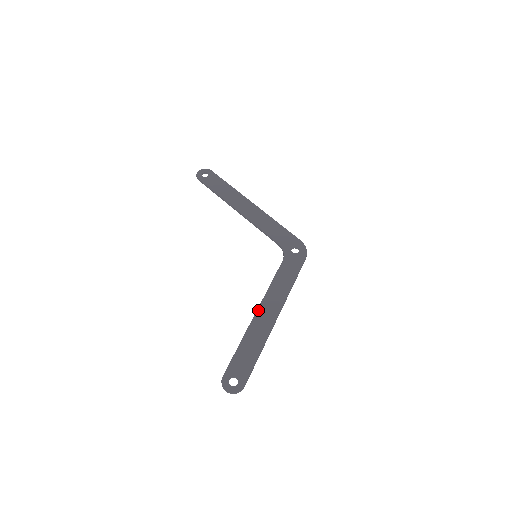
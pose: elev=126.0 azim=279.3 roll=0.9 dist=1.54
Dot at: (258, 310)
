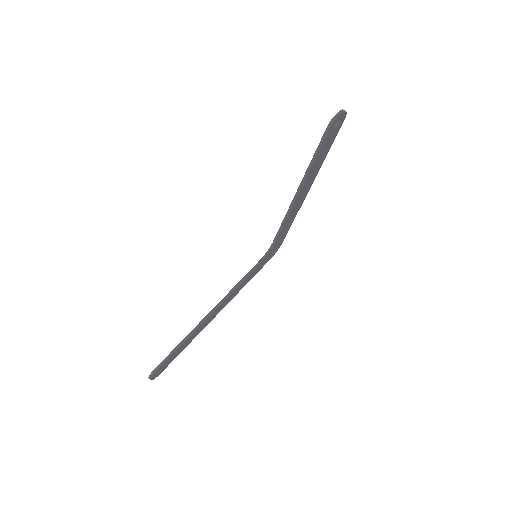
Dot at: (294, 196)
